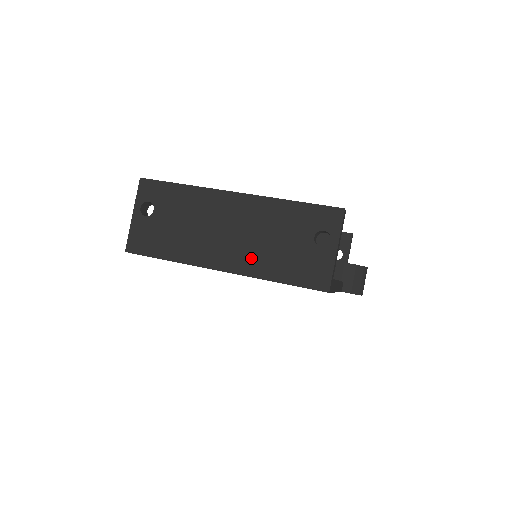
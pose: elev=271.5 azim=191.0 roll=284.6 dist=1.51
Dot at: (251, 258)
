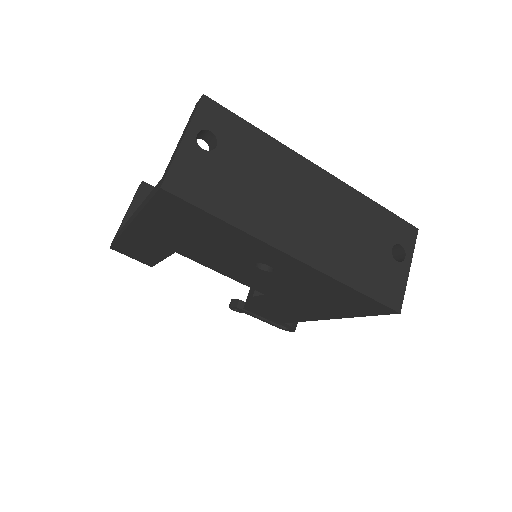
Dot at: (330, 252)
